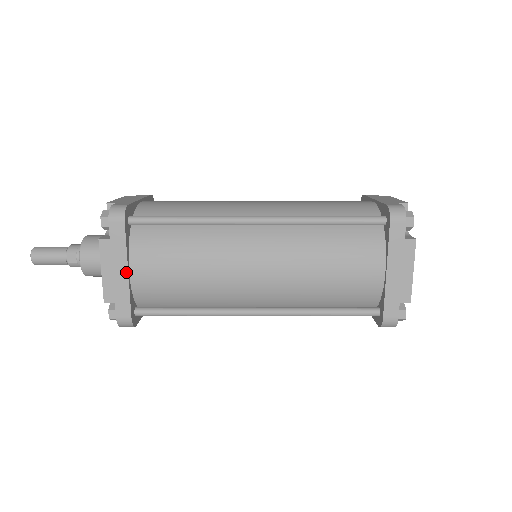
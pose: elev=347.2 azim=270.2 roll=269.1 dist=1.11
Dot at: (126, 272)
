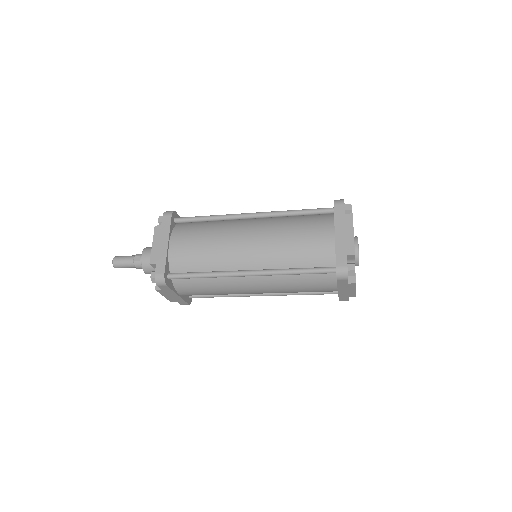
Dot at: (167, 244)
